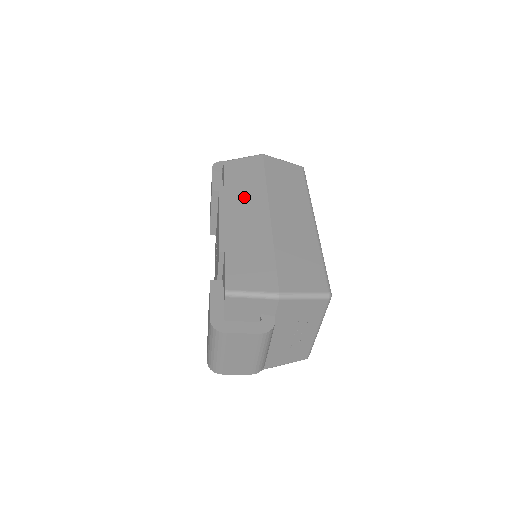
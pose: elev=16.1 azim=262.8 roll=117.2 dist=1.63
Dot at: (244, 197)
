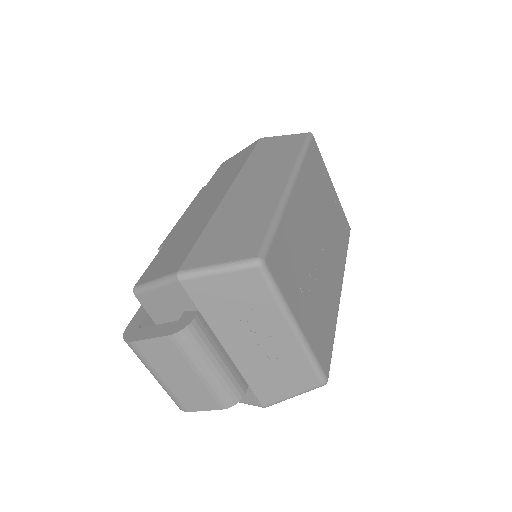
Dot at: (216, 186)
